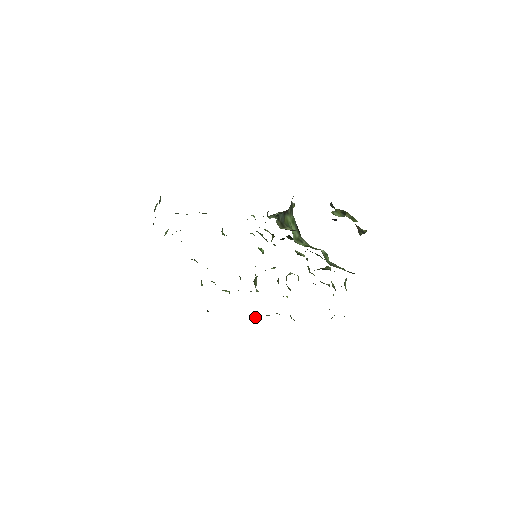
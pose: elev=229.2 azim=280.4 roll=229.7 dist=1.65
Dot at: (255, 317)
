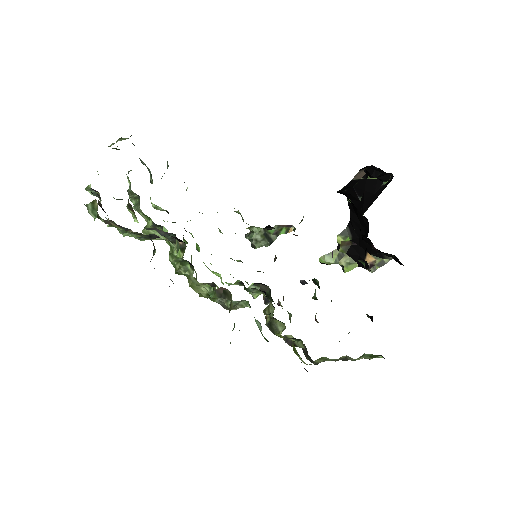
Dot at: occluded
